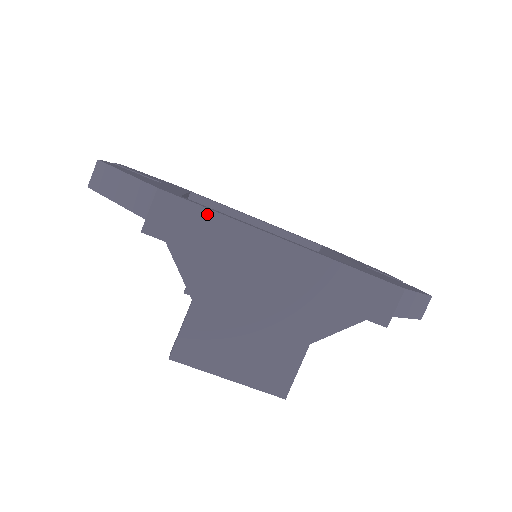
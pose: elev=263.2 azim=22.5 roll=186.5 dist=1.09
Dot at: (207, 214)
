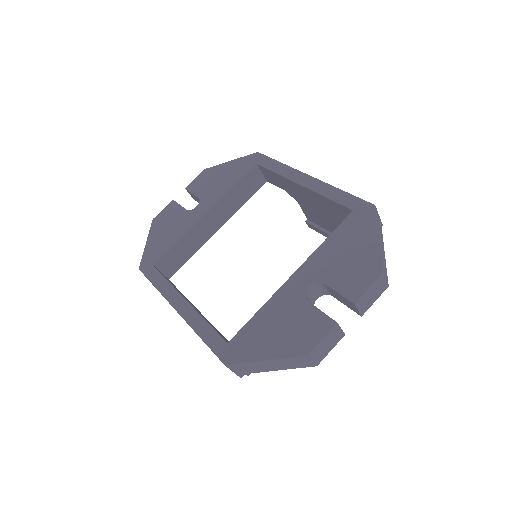
Dot at: (154, 285)
